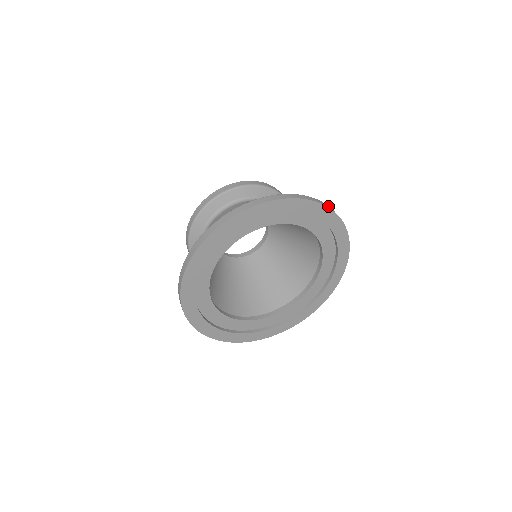
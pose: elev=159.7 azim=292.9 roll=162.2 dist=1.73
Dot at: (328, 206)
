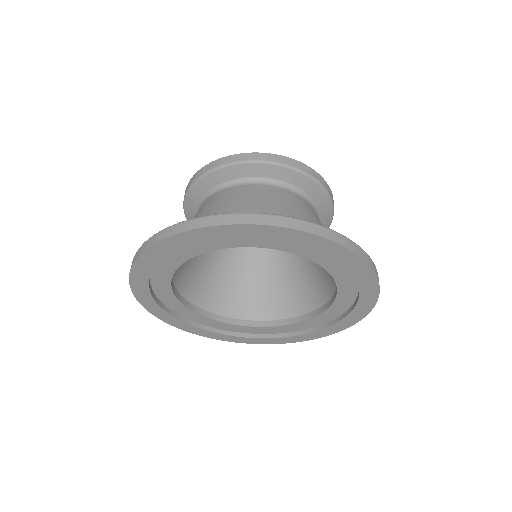
Dot at: (336, 236)
